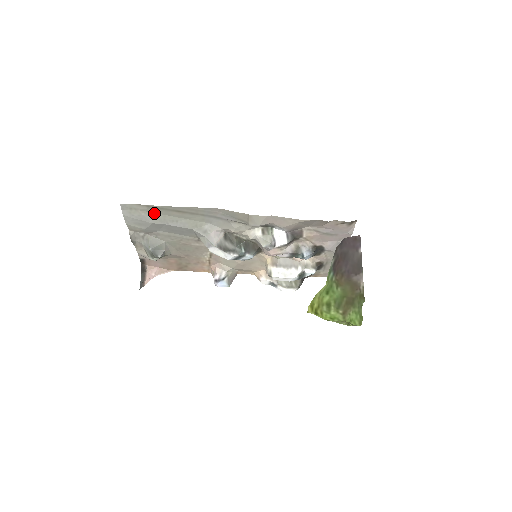
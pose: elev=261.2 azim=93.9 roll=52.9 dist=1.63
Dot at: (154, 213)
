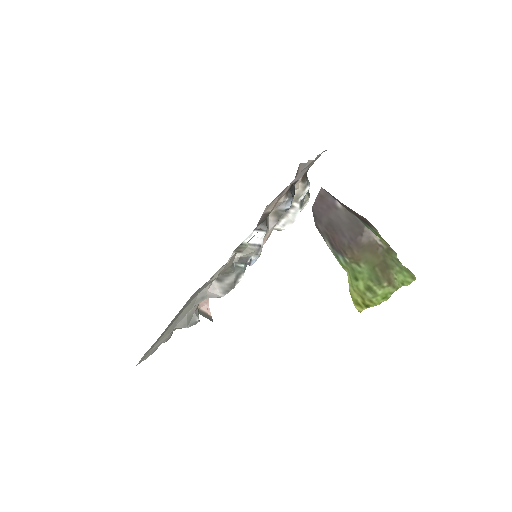
Dot at: (159, 339)
